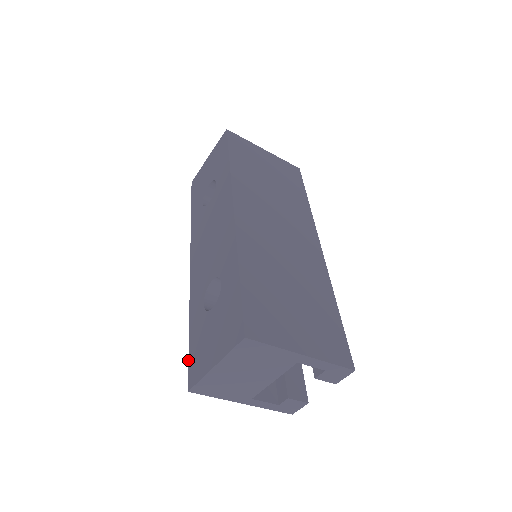
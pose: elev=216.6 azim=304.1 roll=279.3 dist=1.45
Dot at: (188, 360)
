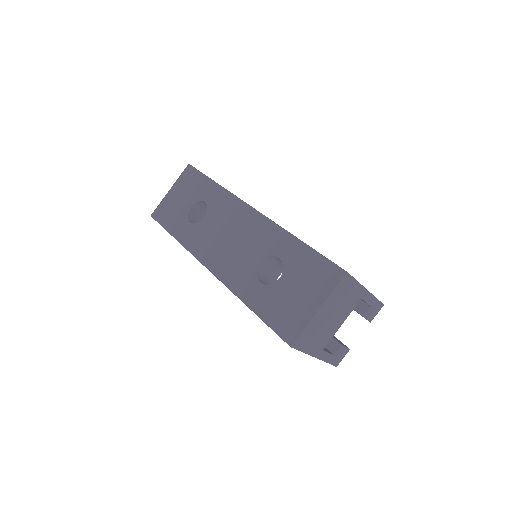
Dot at: occluded
